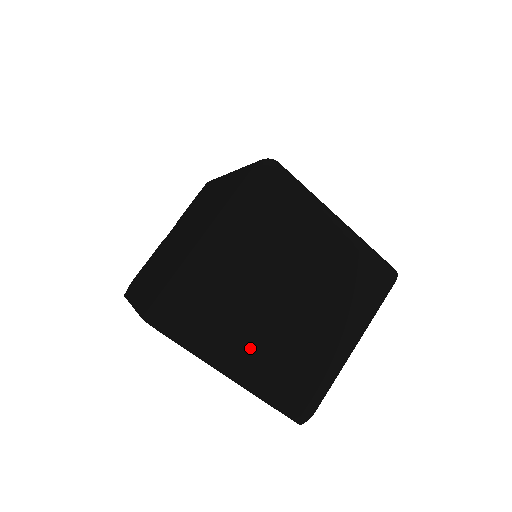
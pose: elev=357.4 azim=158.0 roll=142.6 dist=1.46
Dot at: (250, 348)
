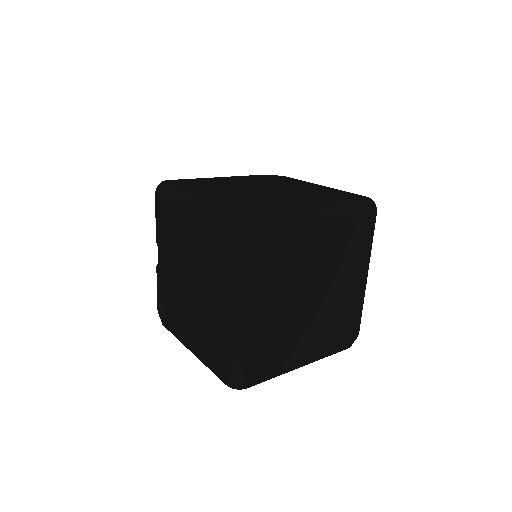
Dot at: (304, 342)
